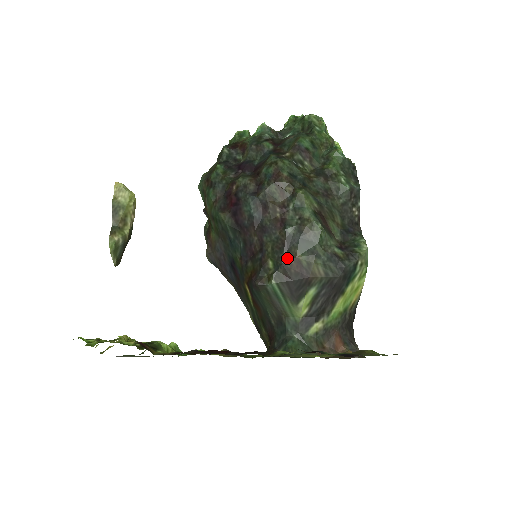
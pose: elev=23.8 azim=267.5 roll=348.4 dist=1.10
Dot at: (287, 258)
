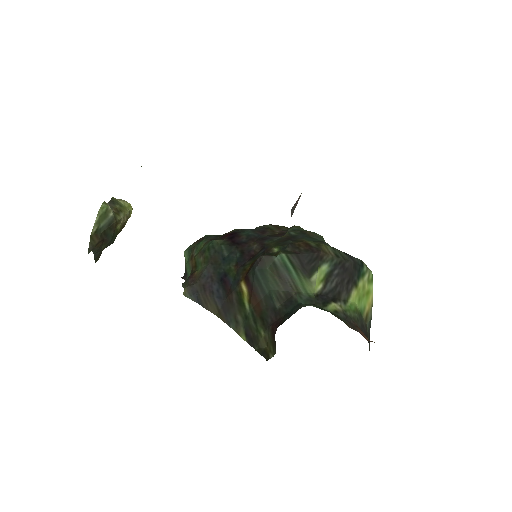
Dot at: (294, 242)
